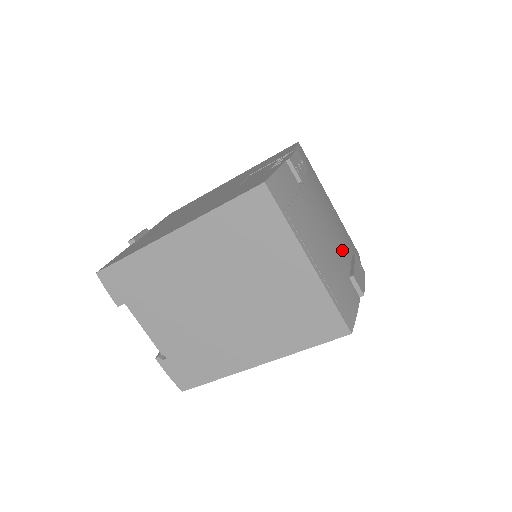
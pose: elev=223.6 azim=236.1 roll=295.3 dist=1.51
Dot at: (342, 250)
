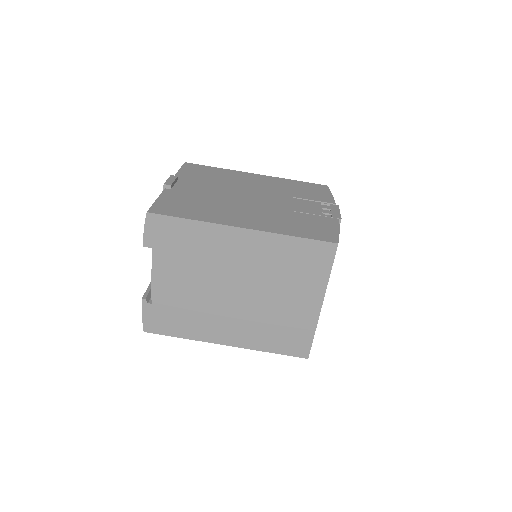
Dot at: occluded
